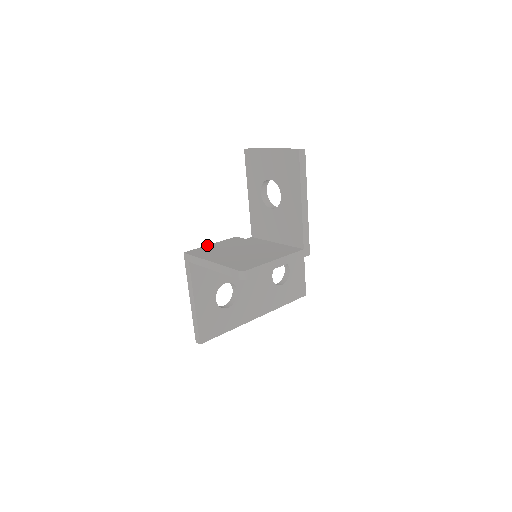
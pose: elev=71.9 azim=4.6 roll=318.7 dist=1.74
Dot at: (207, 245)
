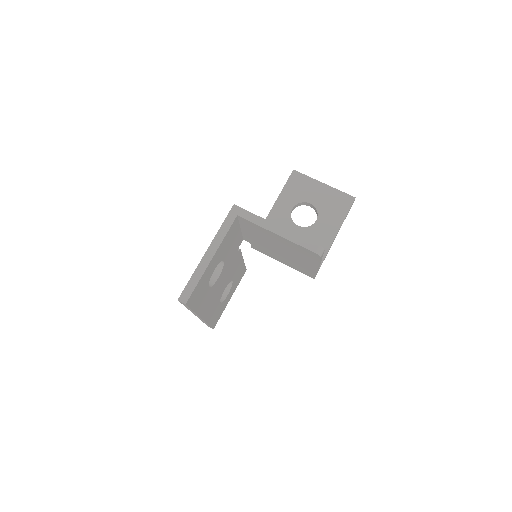
Dot at: occluded
